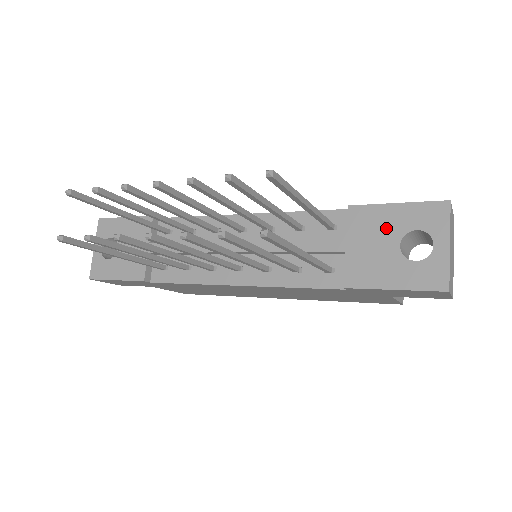
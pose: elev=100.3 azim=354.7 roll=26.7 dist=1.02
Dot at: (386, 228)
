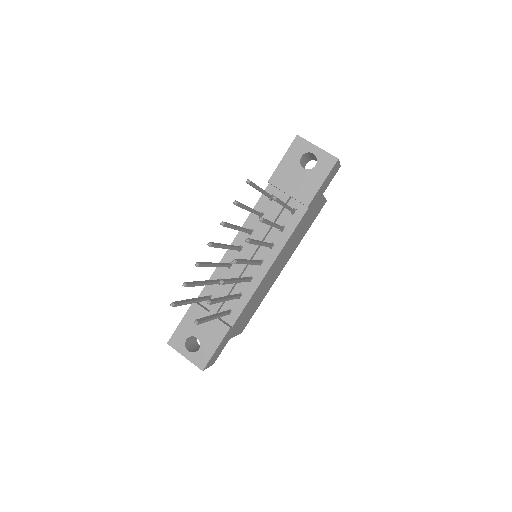
Dot at: (291, 170)
